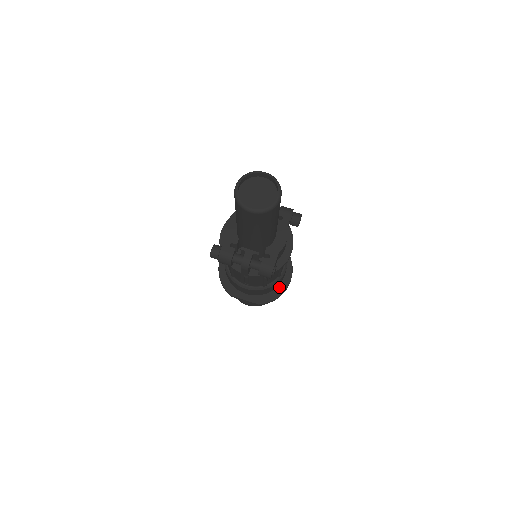
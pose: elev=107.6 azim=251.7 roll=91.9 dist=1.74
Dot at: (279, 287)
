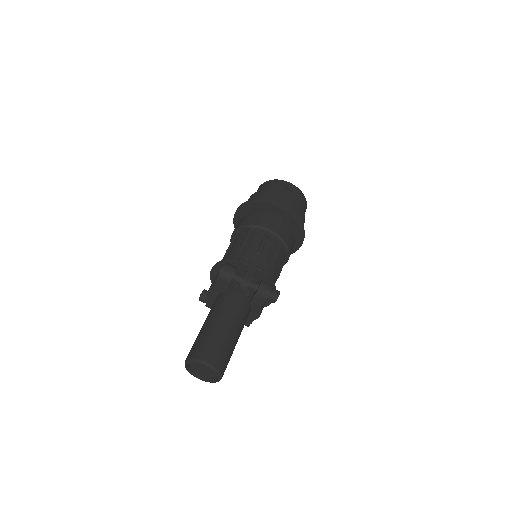
Dot at: occluded
